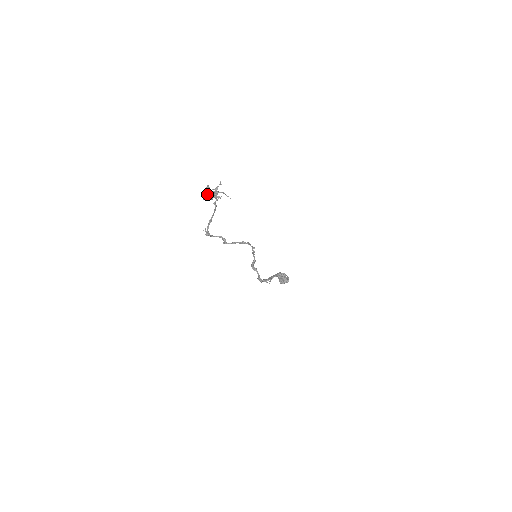
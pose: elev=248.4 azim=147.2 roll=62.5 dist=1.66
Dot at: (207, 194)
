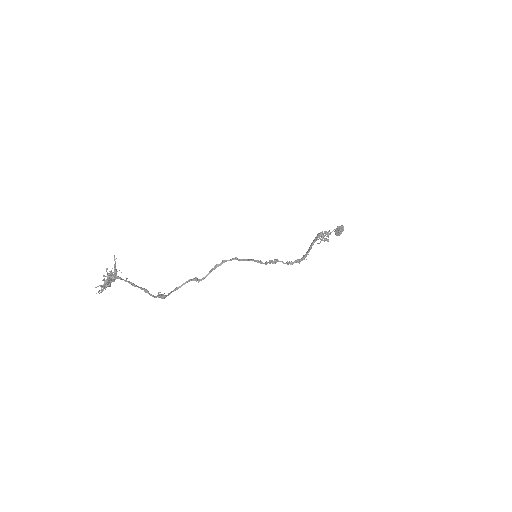
Dot at: occluded
